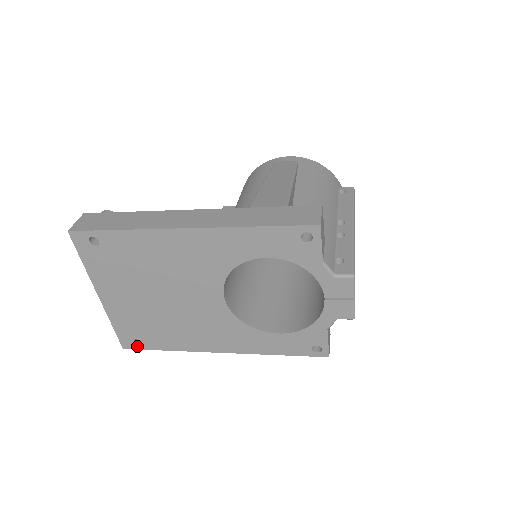
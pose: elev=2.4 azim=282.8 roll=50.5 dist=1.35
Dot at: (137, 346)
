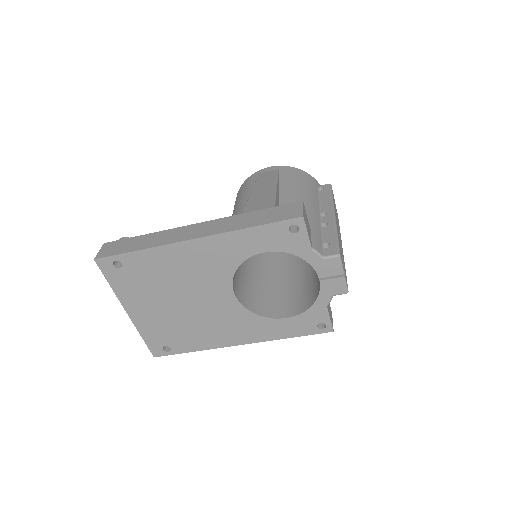
Dot at: (166, 353)
